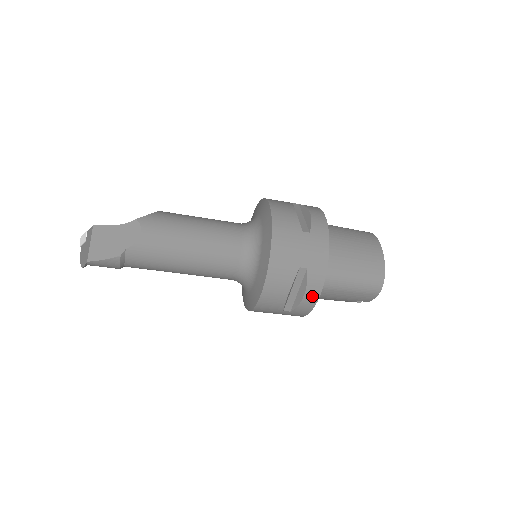
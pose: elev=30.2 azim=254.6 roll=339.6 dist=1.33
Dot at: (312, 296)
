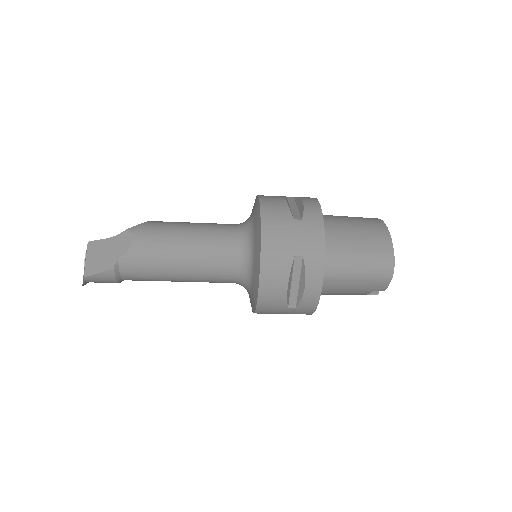
Dot at: (314, 286)
